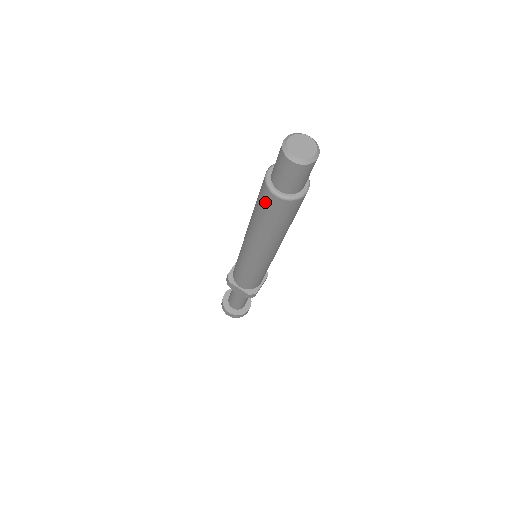
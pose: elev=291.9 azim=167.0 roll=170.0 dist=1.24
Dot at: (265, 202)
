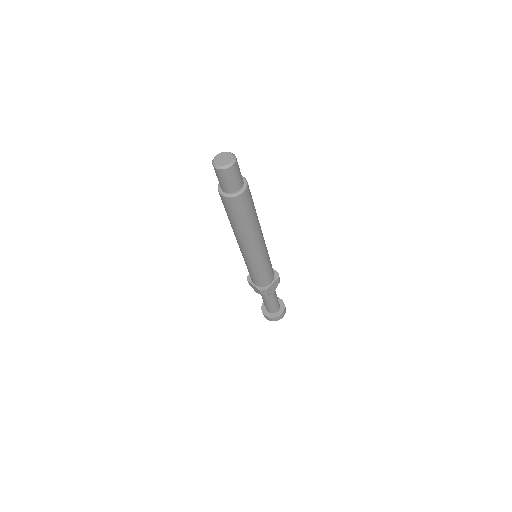
Dot at: (222, 202)
